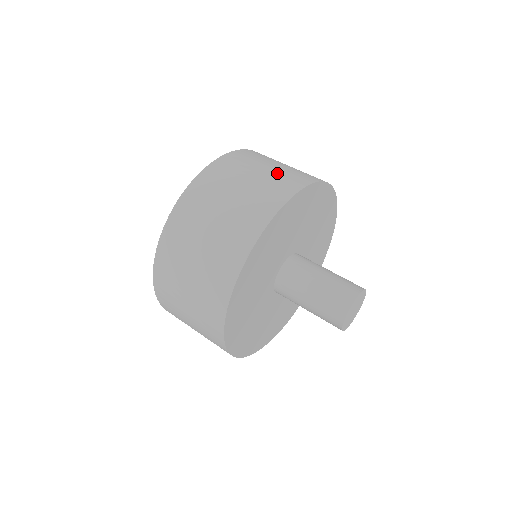
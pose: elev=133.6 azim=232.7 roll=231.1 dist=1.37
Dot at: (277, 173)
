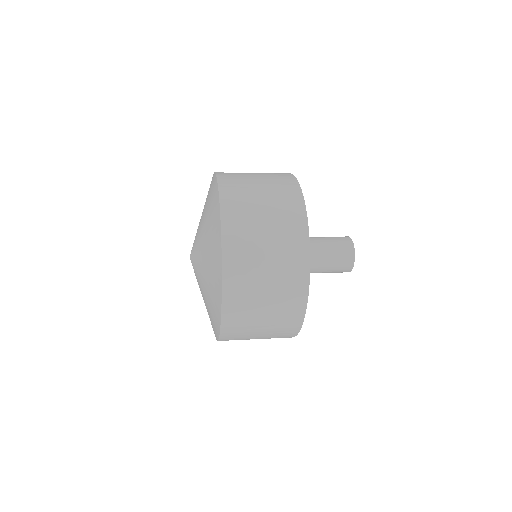
Dot at: occluded
